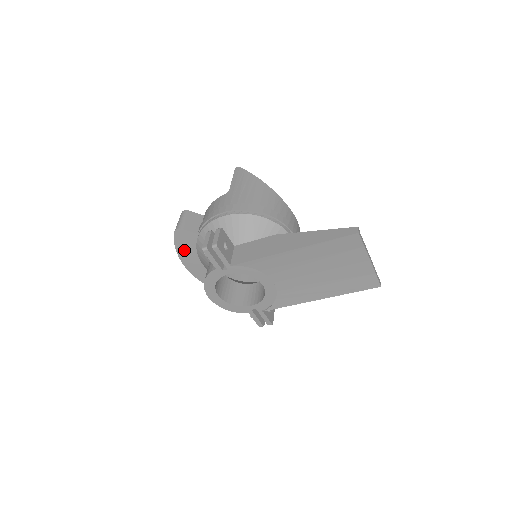
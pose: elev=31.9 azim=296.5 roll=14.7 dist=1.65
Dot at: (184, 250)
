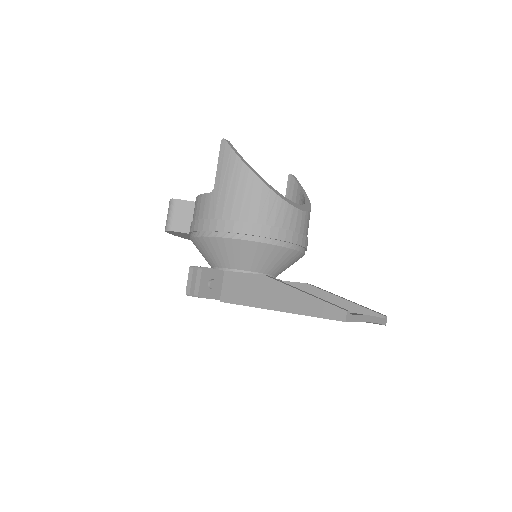
Dot at: (183, 236)
